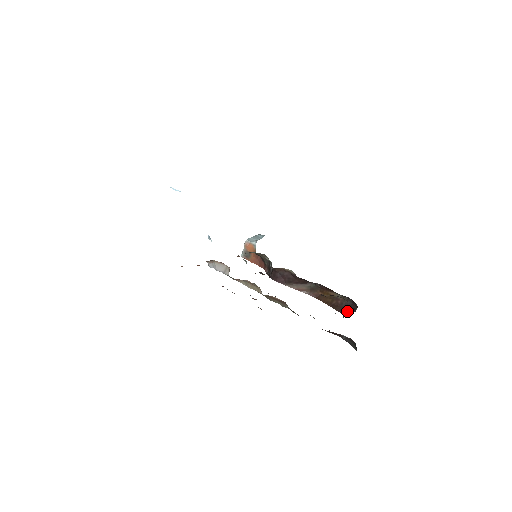
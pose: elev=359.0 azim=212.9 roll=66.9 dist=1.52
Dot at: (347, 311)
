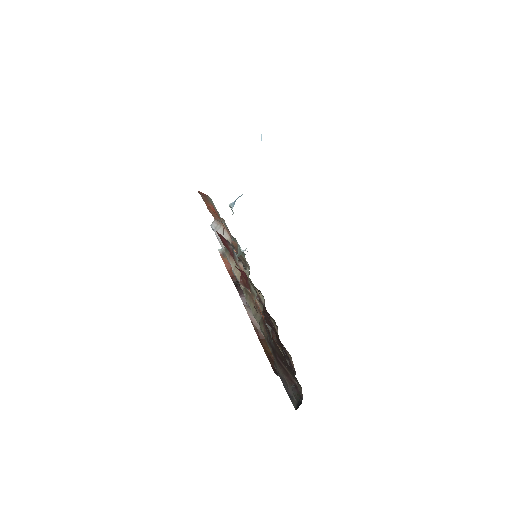
Dot at: occluded
